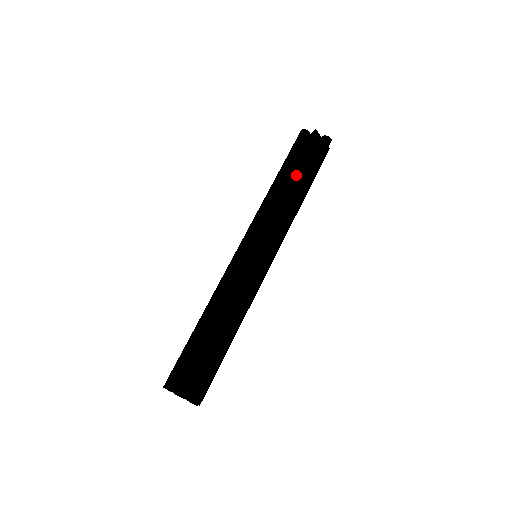
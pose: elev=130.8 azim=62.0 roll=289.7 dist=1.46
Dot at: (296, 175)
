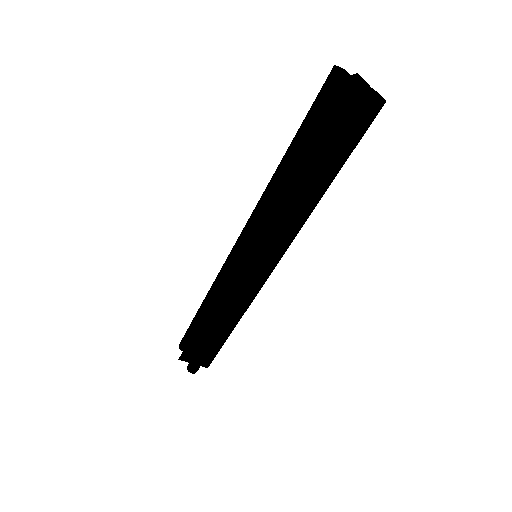
Dot at: (301, 162)
